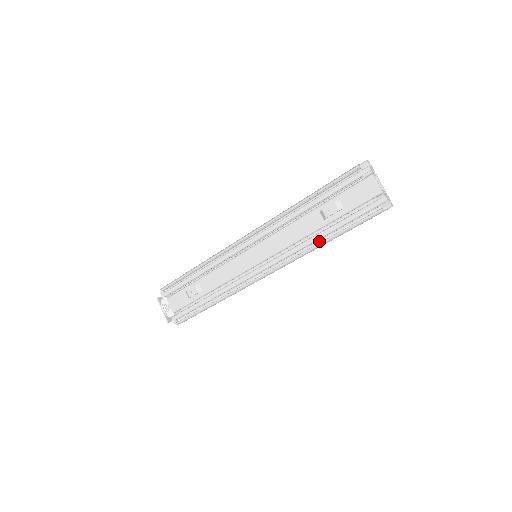
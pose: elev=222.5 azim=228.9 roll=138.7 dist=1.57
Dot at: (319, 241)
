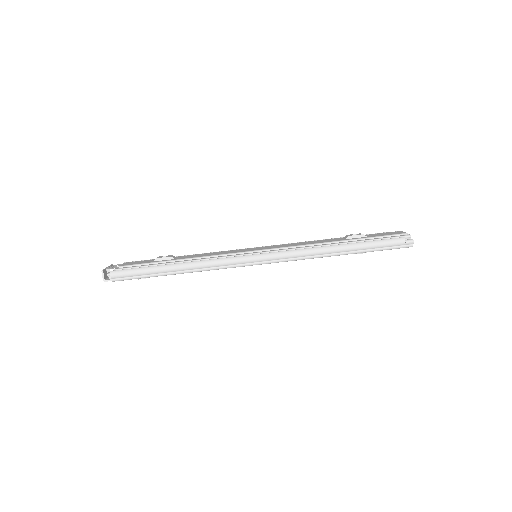
Dot at: (330, 254)
